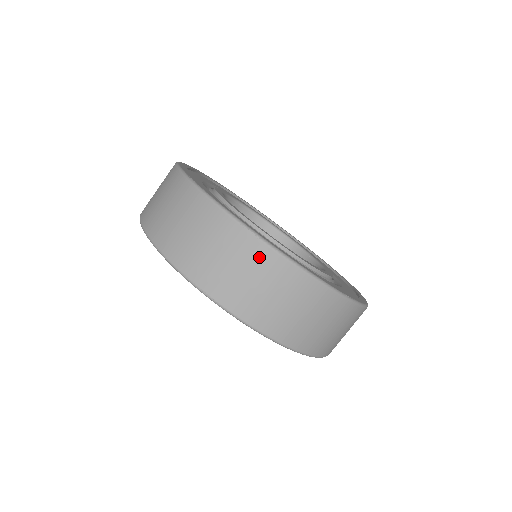
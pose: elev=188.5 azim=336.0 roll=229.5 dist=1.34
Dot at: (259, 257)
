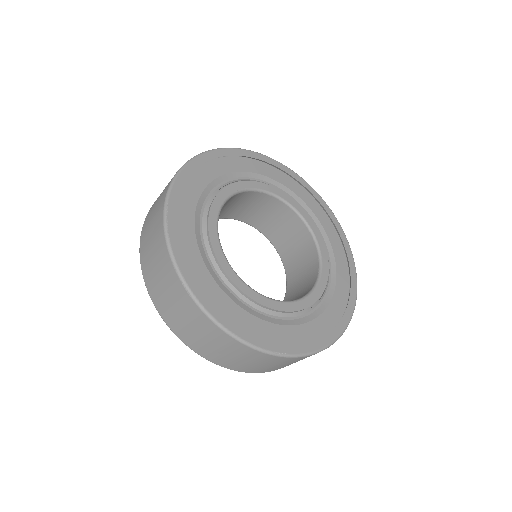
Dot at: (191, 309)
